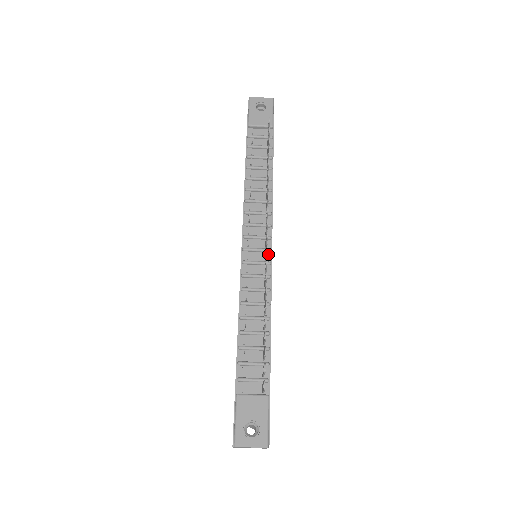
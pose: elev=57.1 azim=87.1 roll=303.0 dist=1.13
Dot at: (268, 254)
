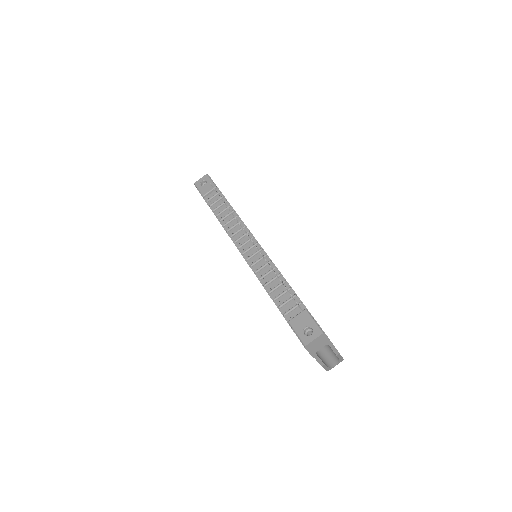
Dot at: (257, 246)
